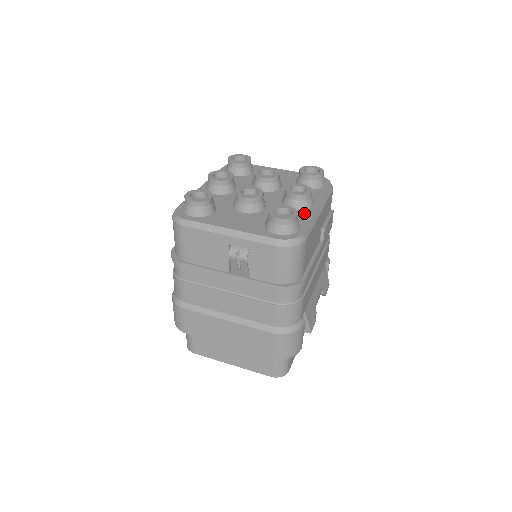
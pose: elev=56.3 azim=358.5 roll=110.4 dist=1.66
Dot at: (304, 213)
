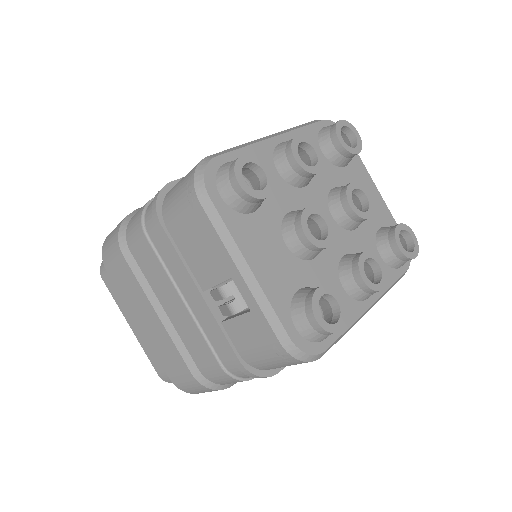
Dot at: (350, 307)
